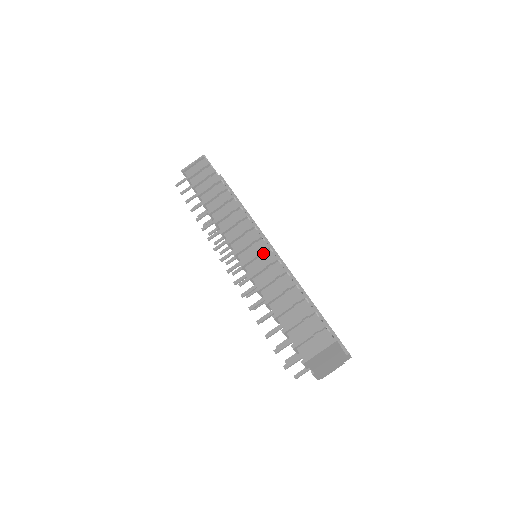
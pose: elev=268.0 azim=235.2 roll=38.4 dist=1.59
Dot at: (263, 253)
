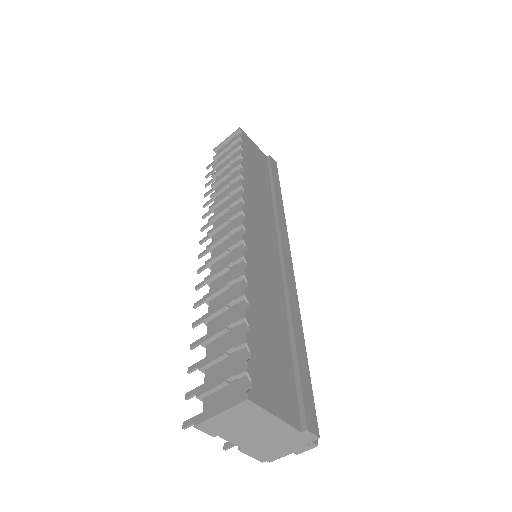
Dot at: (235, 247)
